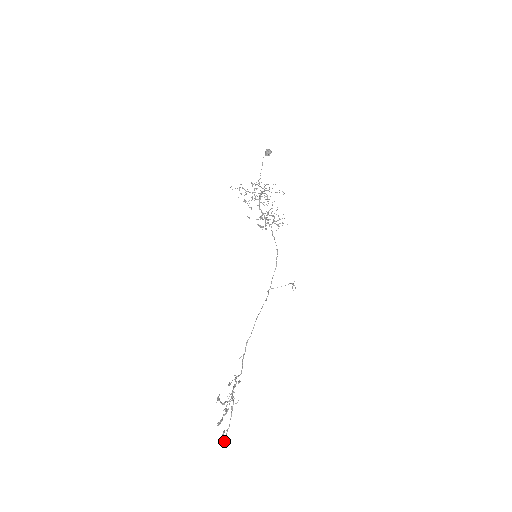
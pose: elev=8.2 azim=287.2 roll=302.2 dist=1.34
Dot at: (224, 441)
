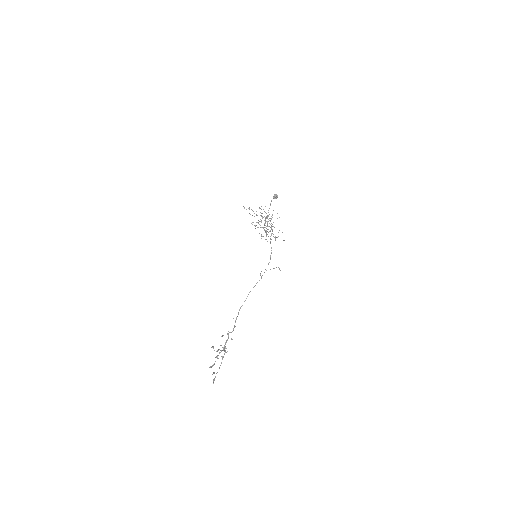
Dot at: (213, 380)
